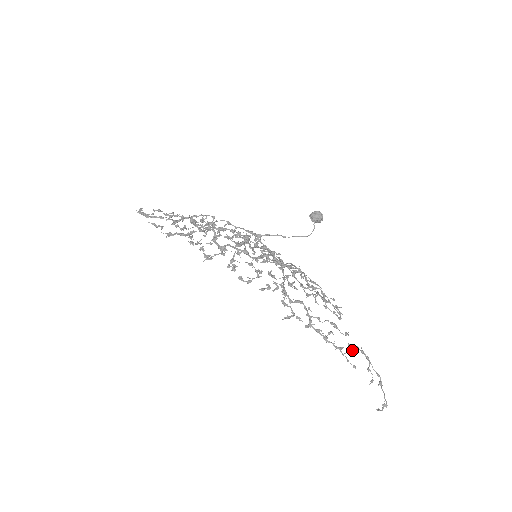
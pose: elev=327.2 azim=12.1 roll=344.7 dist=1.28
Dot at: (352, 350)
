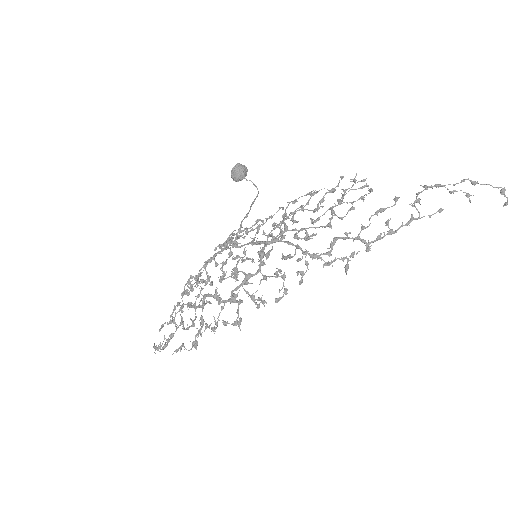
Dot at: (419, 203)
